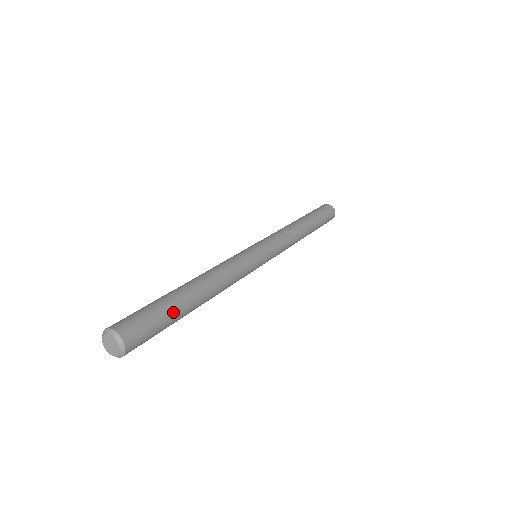
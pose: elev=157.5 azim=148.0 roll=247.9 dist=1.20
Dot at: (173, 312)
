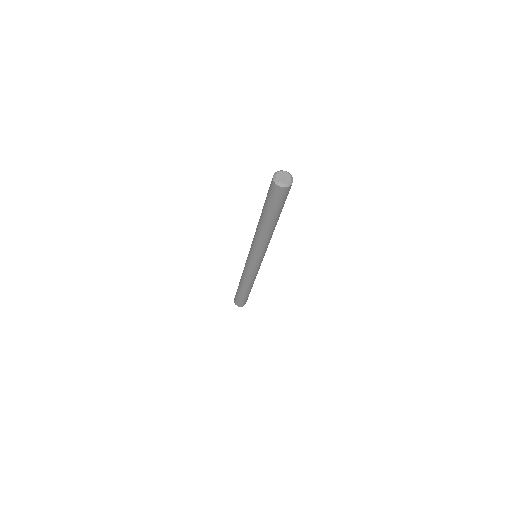
Dot at: occluded
